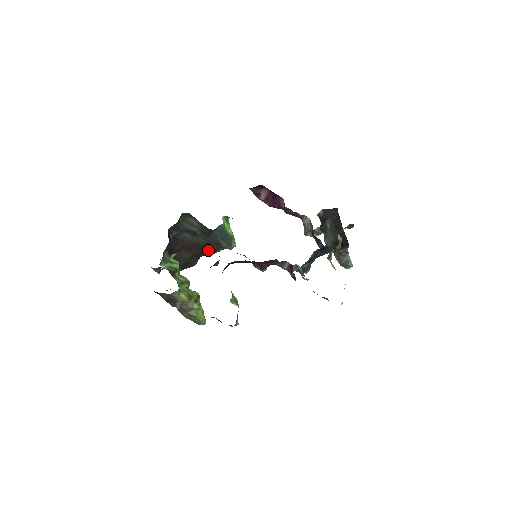
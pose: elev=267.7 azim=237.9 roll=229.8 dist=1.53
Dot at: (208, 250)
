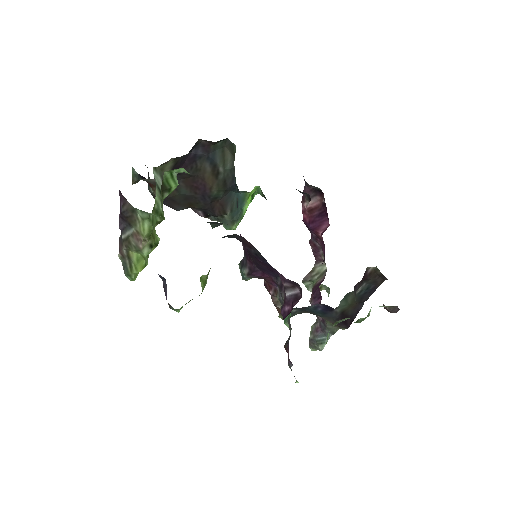
Dot at: (208, 207)
